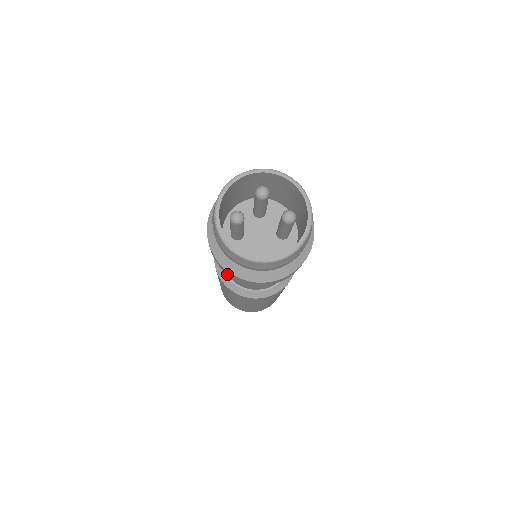
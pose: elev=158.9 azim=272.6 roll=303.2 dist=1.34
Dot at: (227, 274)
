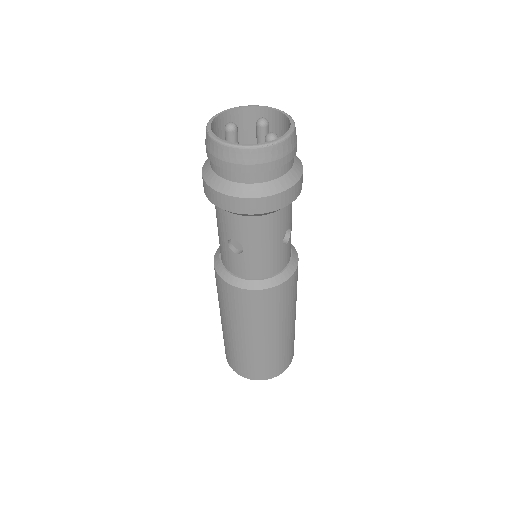
Dot at: occluded
